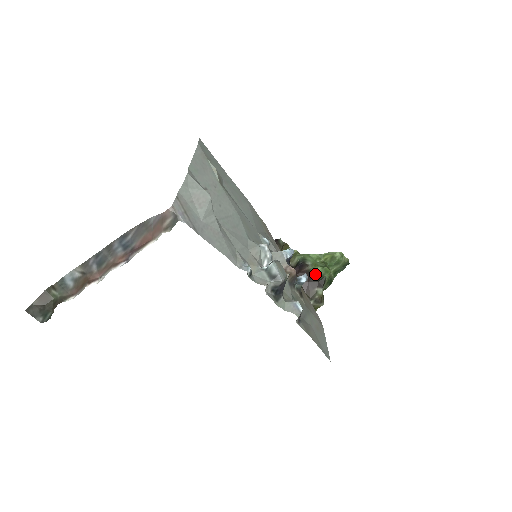
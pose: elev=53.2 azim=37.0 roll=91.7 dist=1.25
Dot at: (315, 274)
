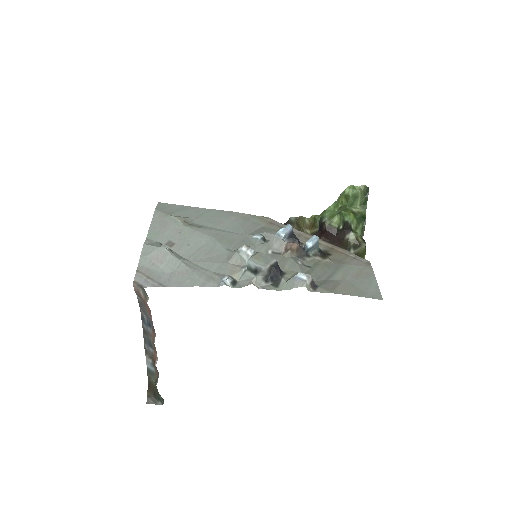
Dot at: (337, 224)
